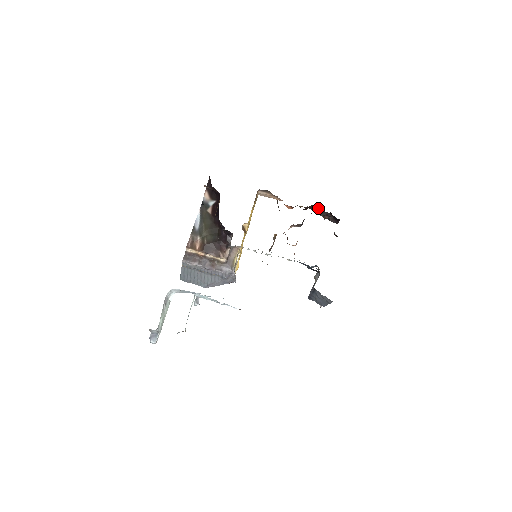
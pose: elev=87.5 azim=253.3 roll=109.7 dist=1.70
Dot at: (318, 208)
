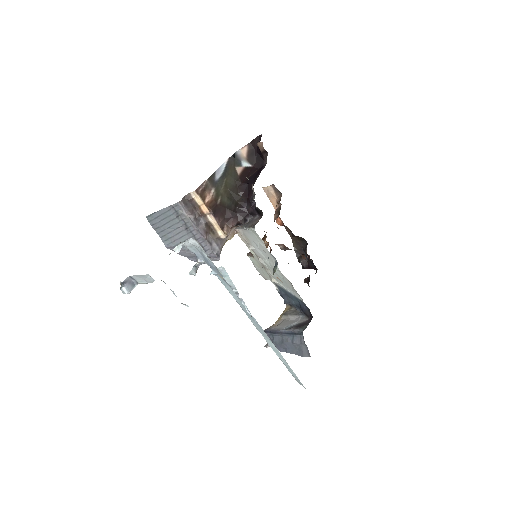
Dot at: (302, 243)
